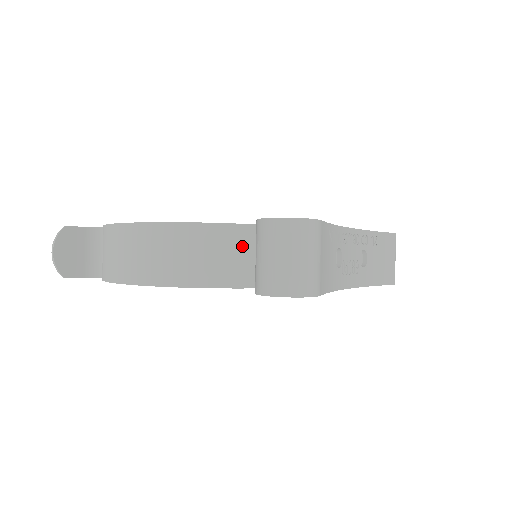
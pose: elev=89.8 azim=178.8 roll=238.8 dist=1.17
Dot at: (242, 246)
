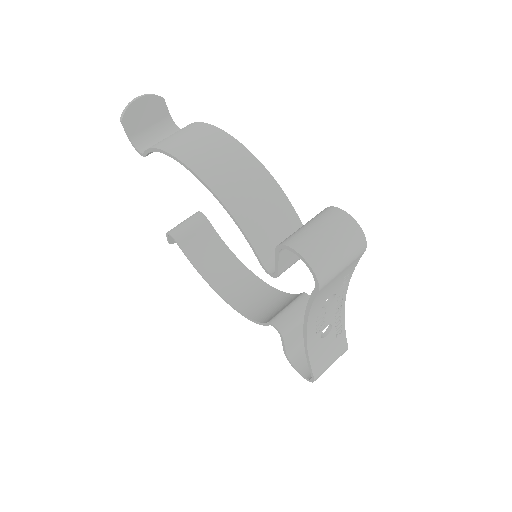
Dot at: (281, 223)
